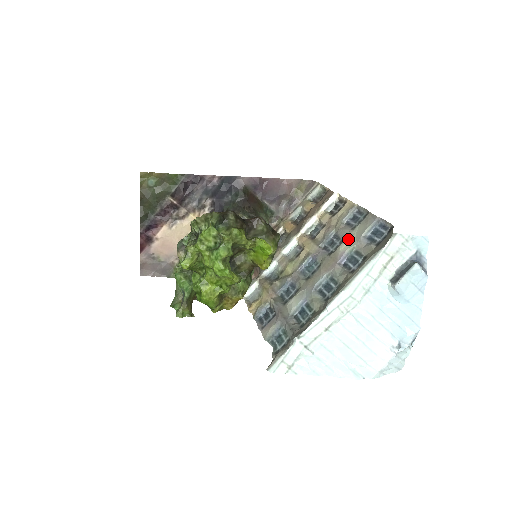
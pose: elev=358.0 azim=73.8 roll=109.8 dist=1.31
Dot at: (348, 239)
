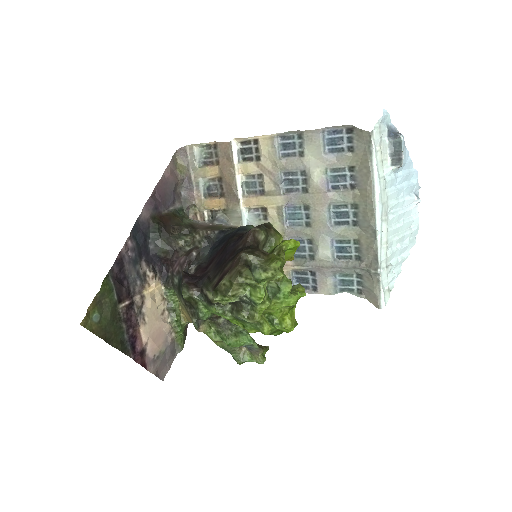
Dot at: (311, 167)
